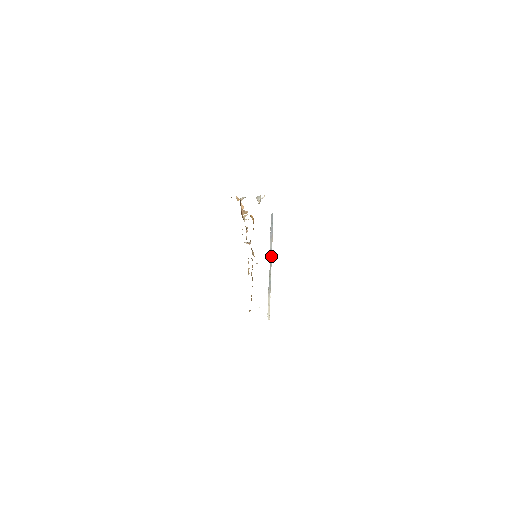
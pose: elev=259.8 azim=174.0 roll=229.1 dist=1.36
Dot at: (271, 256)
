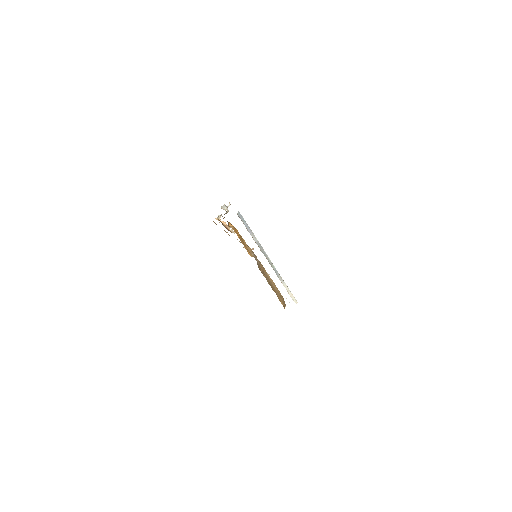
Dot at: (261, 248)
